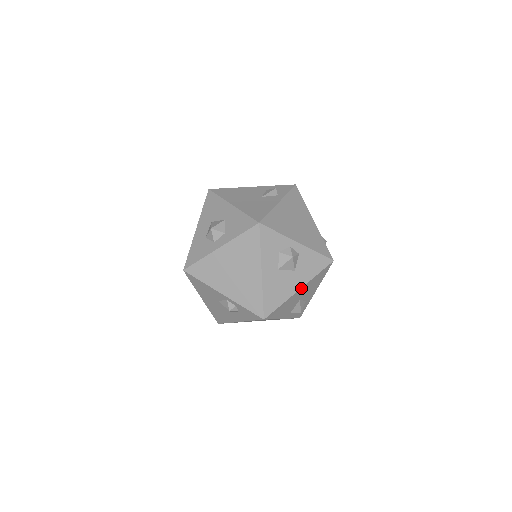
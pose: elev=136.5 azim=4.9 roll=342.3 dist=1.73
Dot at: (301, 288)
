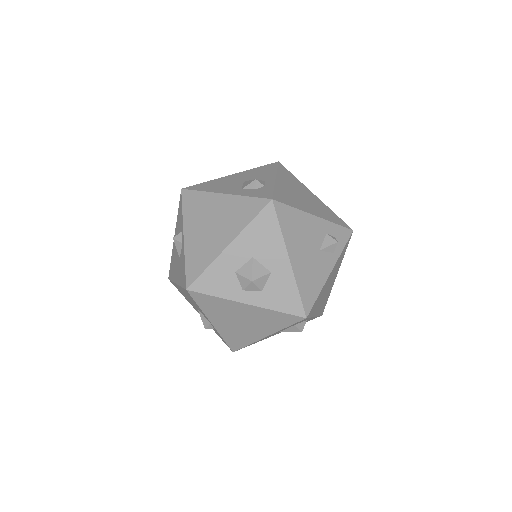
Dot at: occluded
